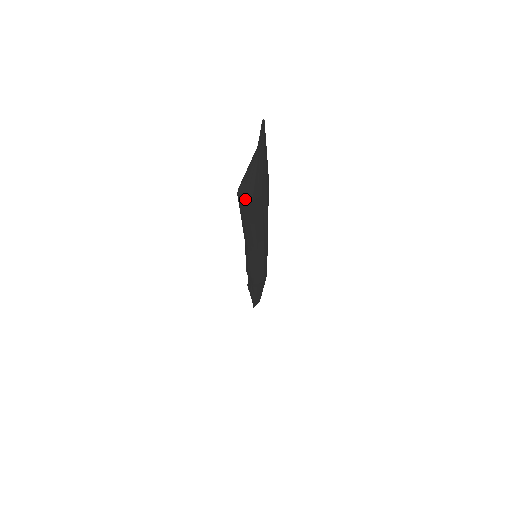
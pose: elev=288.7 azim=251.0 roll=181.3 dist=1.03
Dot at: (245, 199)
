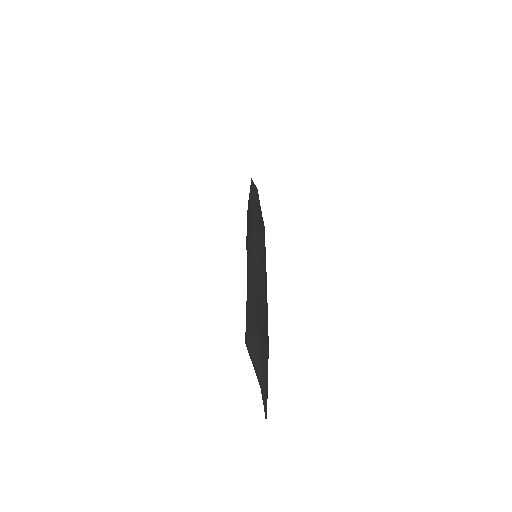
Dot at: (246, 344)
